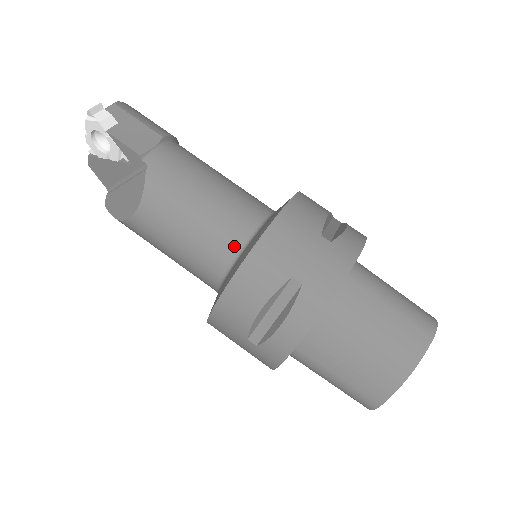
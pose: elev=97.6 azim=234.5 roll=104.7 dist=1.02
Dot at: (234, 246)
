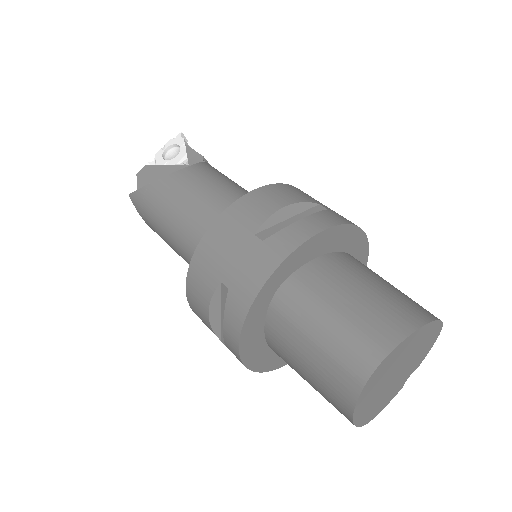
Dot at: occluded
